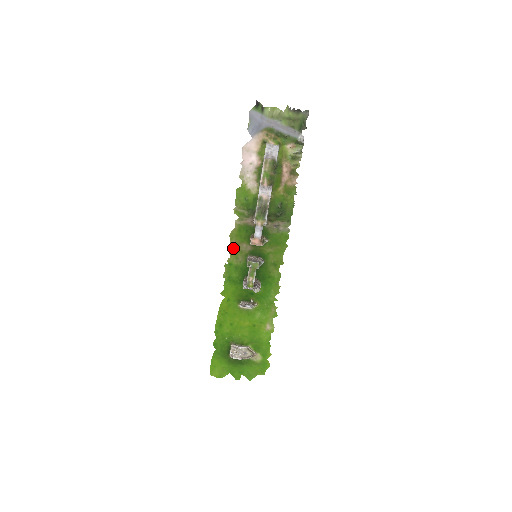
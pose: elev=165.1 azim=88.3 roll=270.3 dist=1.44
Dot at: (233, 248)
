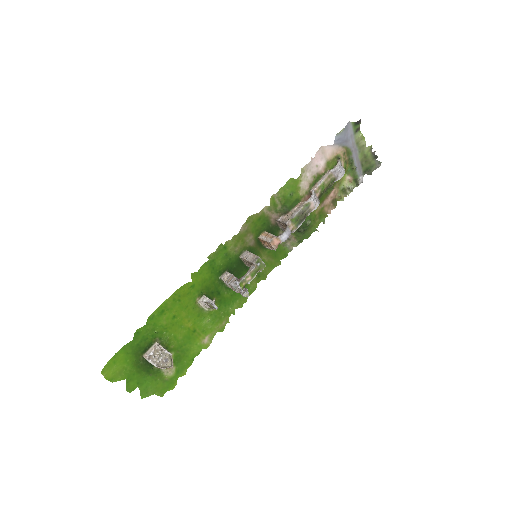
Dot at: (241, 232)
